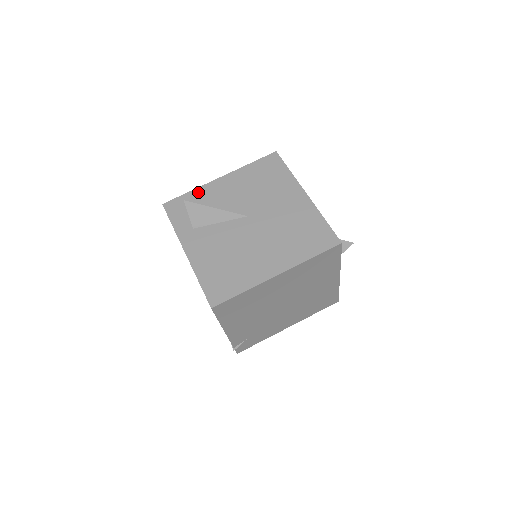
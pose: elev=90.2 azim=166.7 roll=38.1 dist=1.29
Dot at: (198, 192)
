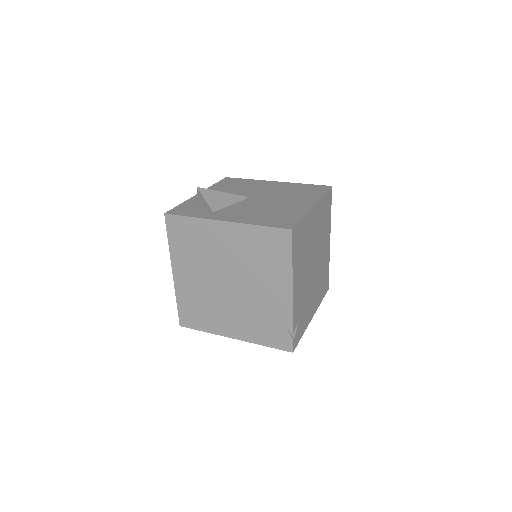
Dot at: (190, 201)
